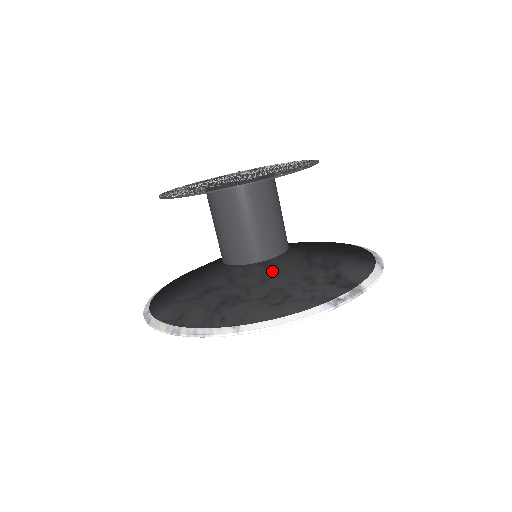
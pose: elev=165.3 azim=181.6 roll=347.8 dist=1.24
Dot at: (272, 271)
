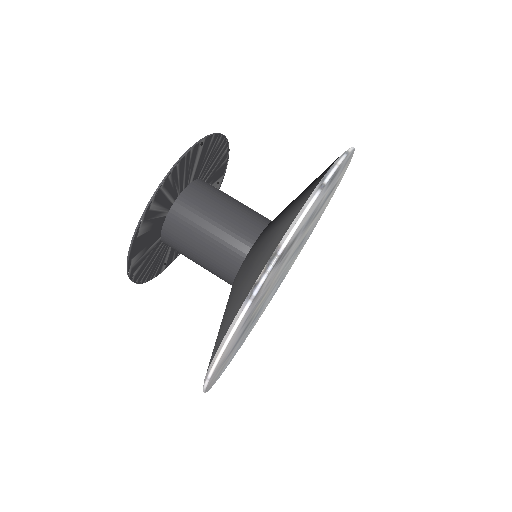
Dot at: (237, 279)
